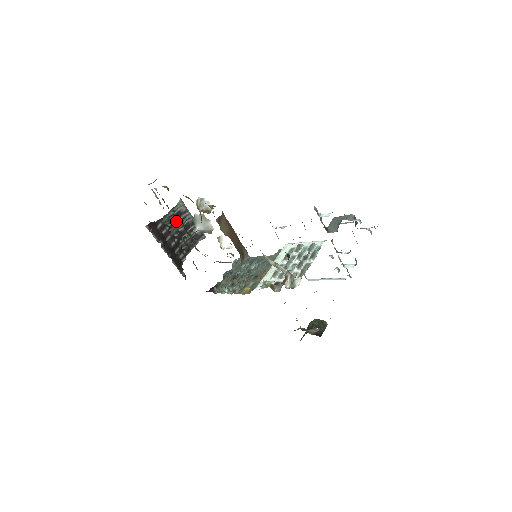
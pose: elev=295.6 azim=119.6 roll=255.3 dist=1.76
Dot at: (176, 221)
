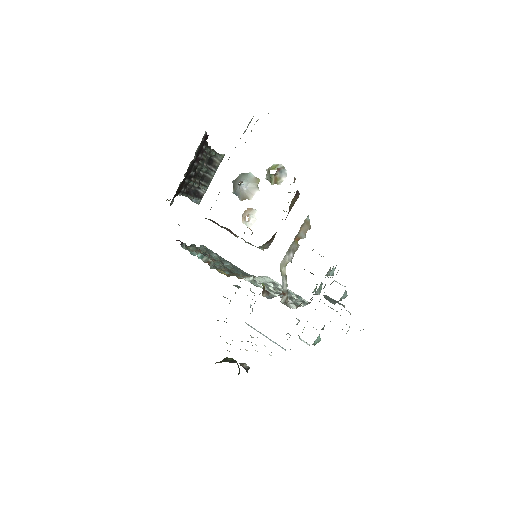
Dot at: (206, 162)
